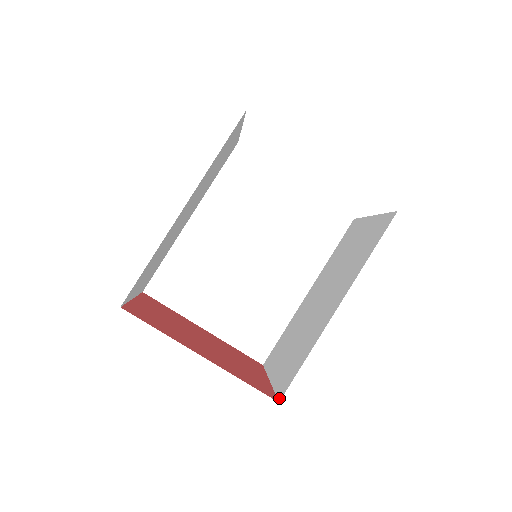
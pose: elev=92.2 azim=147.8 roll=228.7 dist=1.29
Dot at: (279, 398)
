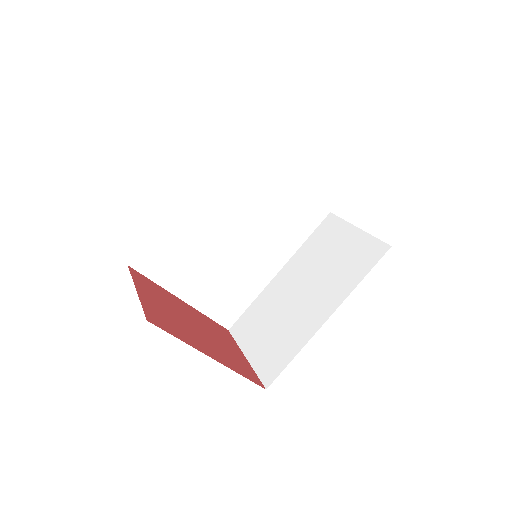
Dot at: (266, 385)
